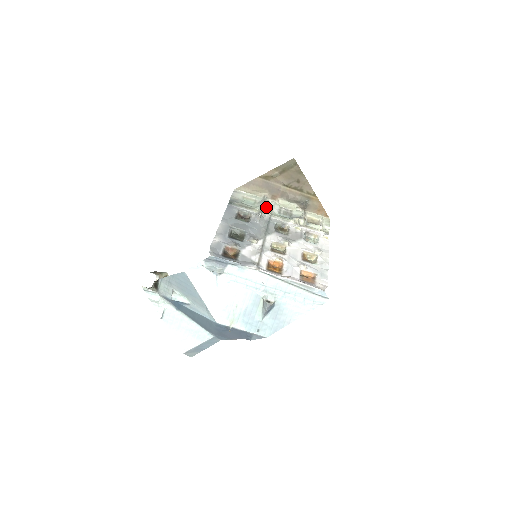
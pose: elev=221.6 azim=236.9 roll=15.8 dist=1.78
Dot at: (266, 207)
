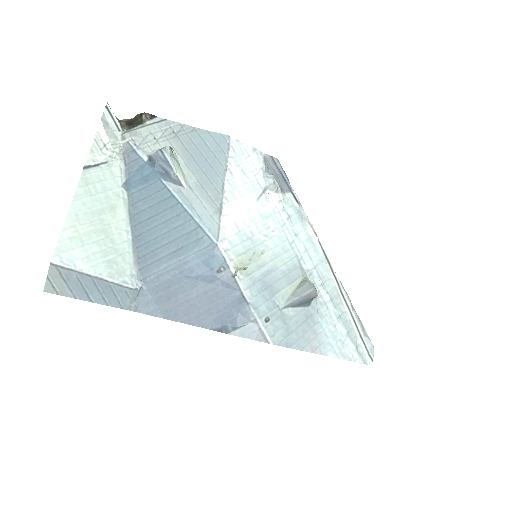
Dot at: occluded
